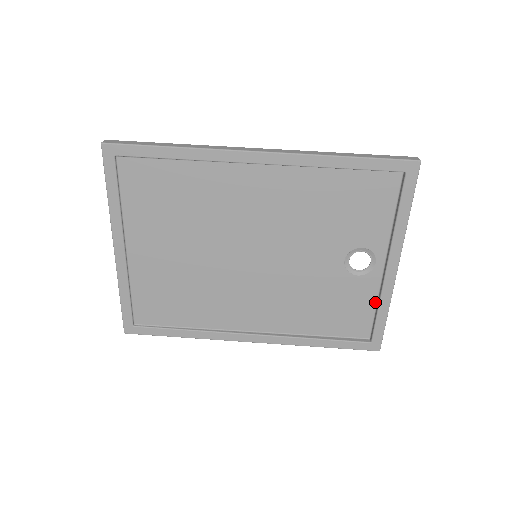
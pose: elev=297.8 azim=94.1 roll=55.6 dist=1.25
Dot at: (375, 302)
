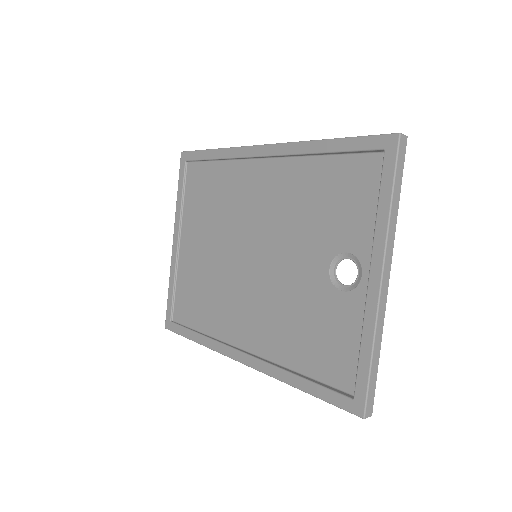
Dot at: occluded
